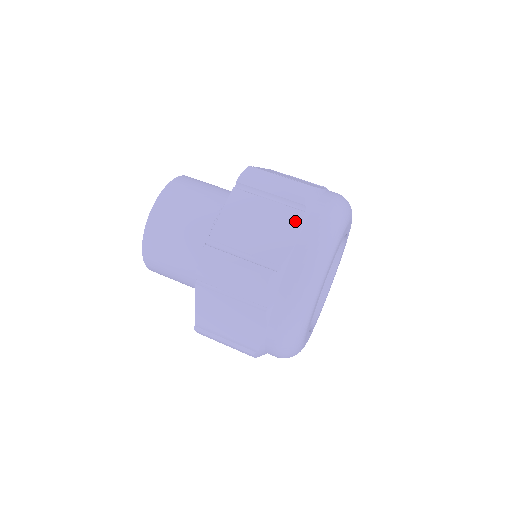
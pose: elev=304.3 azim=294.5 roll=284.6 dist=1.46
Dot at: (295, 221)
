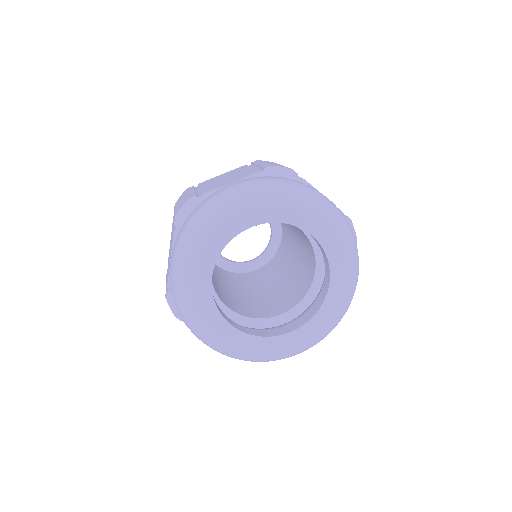
Dot at: (246, 175)
